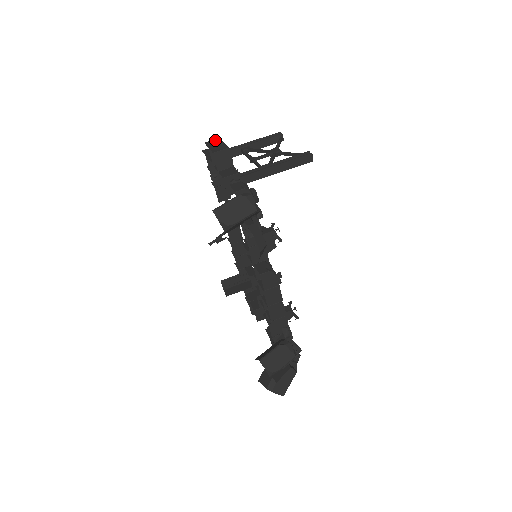
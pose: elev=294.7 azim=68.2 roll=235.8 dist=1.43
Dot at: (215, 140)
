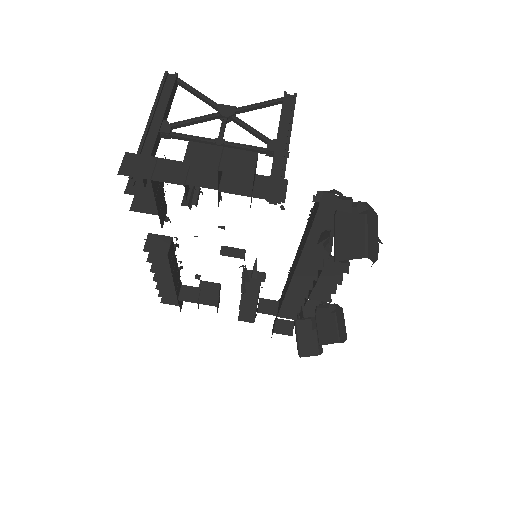
Dot at: (193, 149)
